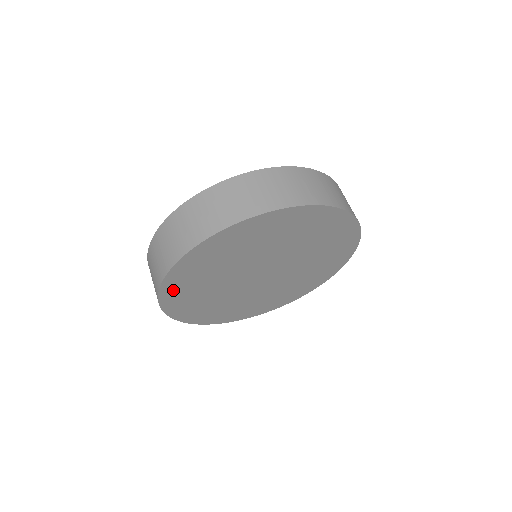
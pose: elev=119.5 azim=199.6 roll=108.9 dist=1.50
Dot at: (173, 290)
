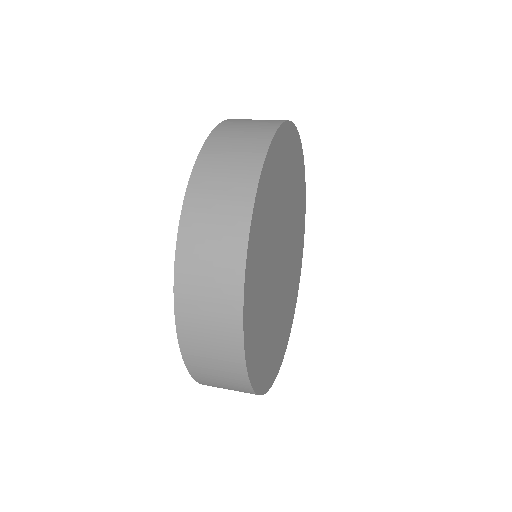
Dot at: (251, 341)
